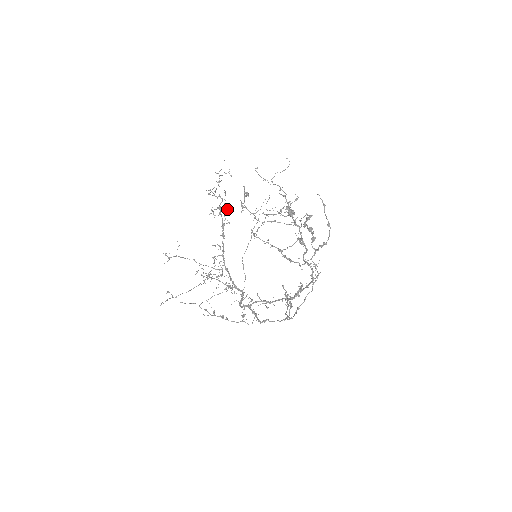
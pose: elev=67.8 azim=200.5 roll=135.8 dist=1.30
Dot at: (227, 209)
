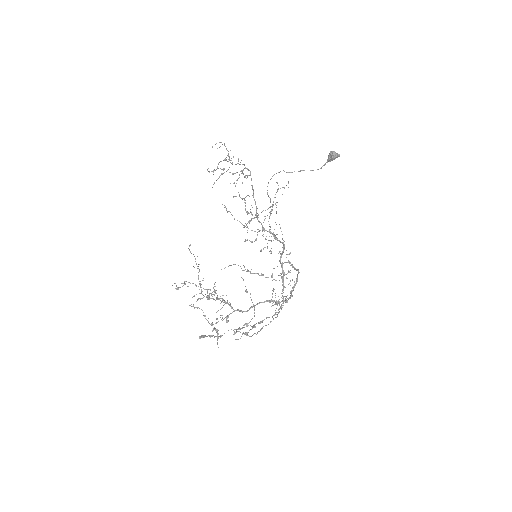
Dot at: (235, 196)
